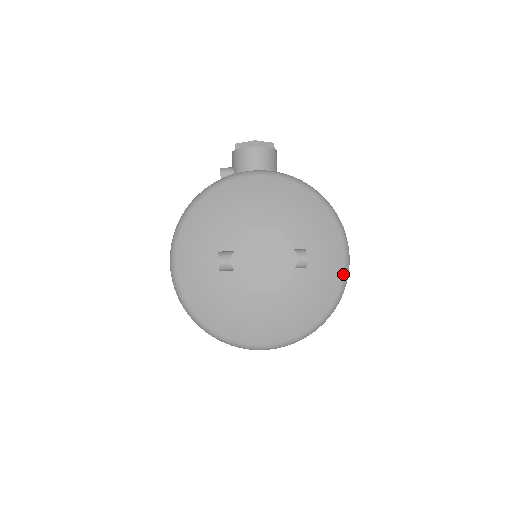
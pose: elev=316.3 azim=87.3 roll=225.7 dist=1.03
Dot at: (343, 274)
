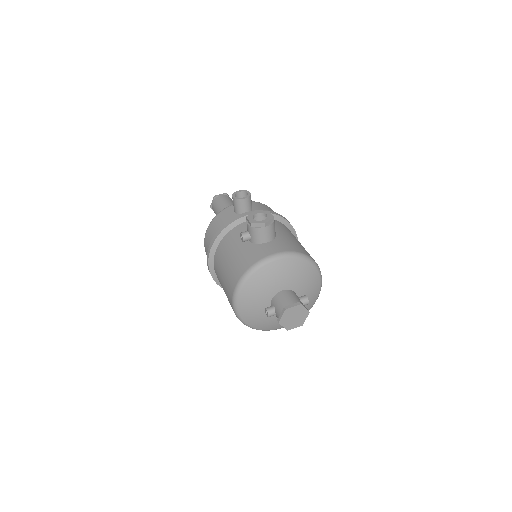
Dot at: (320, 290)
